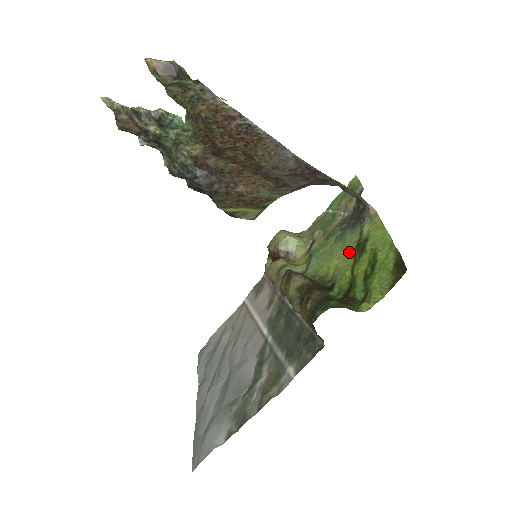
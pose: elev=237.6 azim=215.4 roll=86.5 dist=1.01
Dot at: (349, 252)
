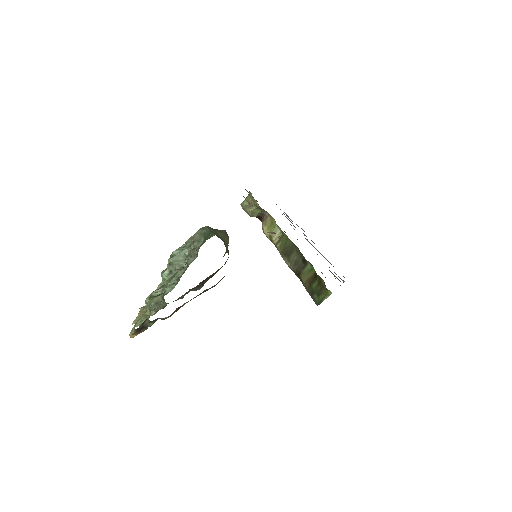
Dot at: occluded
